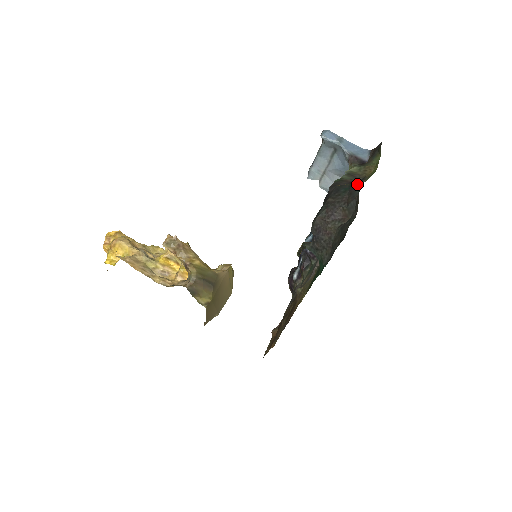
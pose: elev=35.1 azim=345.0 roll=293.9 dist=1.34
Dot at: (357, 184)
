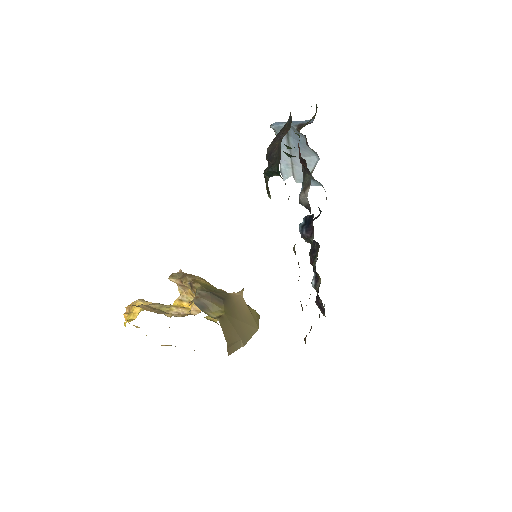
Dot at: occluded
